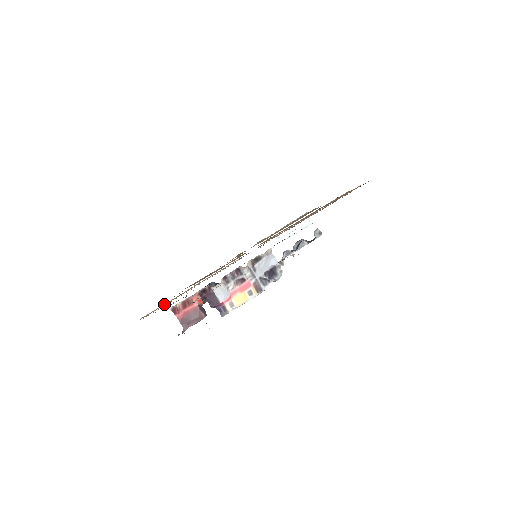
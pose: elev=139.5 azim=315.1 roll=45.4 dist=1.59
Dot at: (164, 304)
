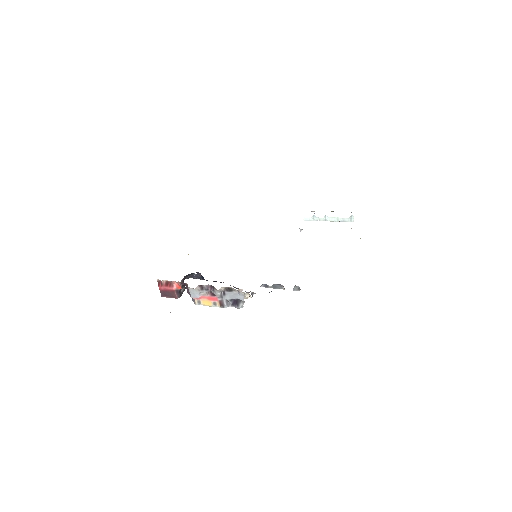
Dot at: occluded
